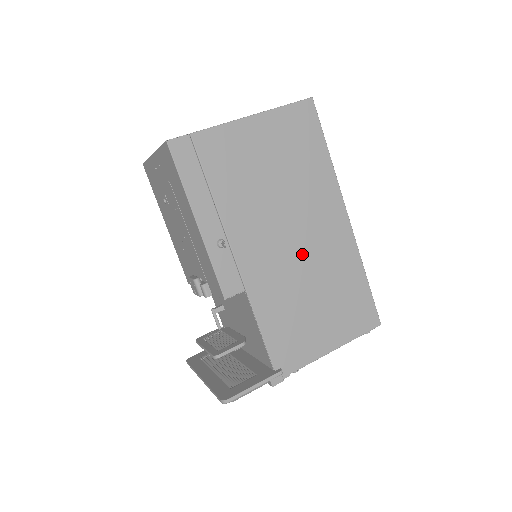
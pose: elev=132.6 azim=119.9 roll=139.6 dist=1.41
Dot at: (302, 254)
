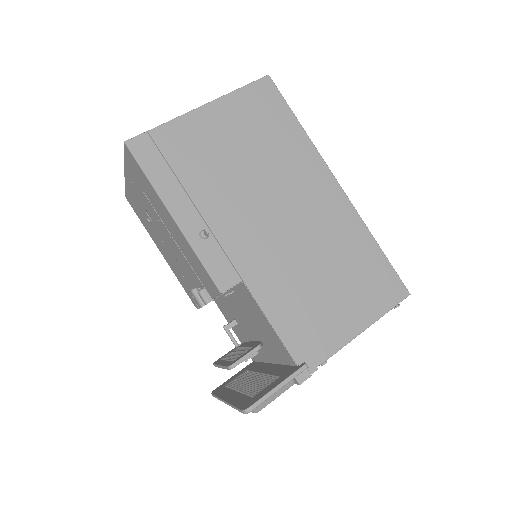
Dot at: (297, 231)
